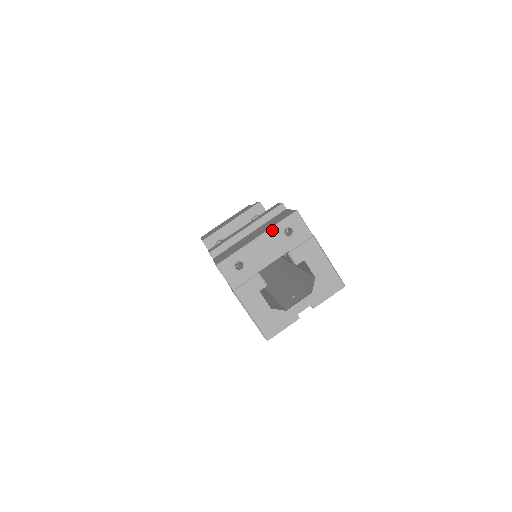
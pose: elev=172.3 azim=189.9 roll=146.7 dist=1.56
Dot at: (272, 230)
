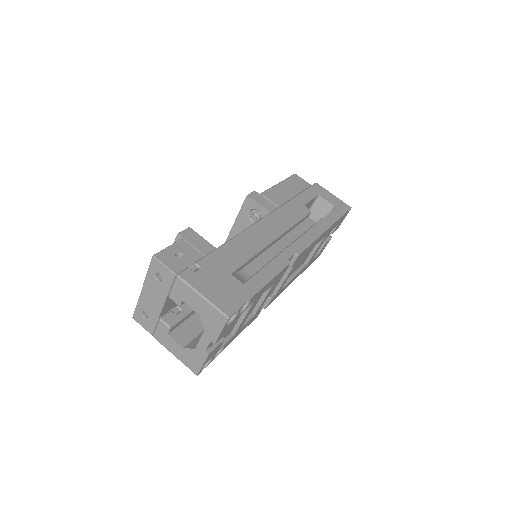
Dot at: (147, 279)
